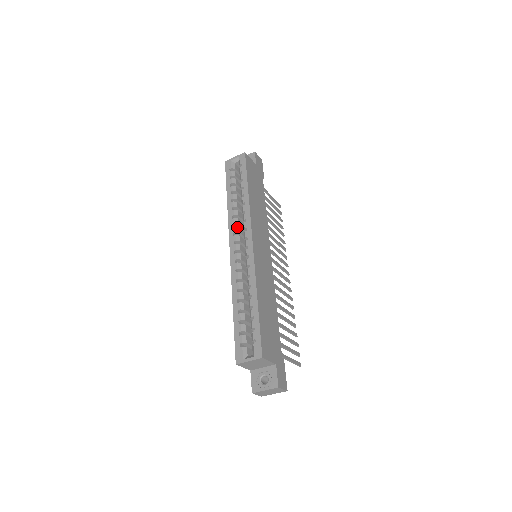
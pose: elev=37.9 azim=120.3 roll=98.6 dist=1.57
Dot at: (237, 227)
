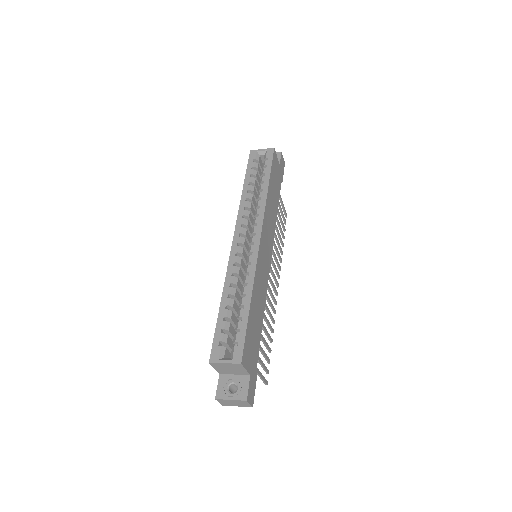
Dot at: (246, 220)
